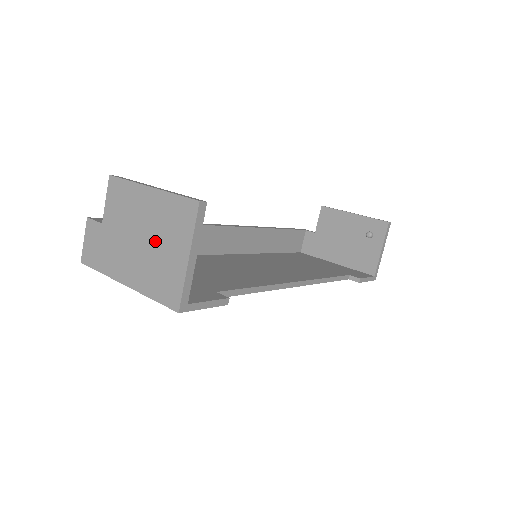
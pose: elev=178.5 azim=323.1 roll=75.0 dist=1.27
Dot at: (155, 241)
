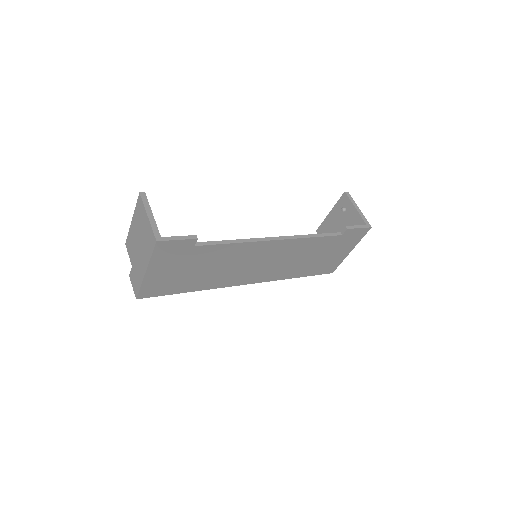
Dot at: (141, 234)
